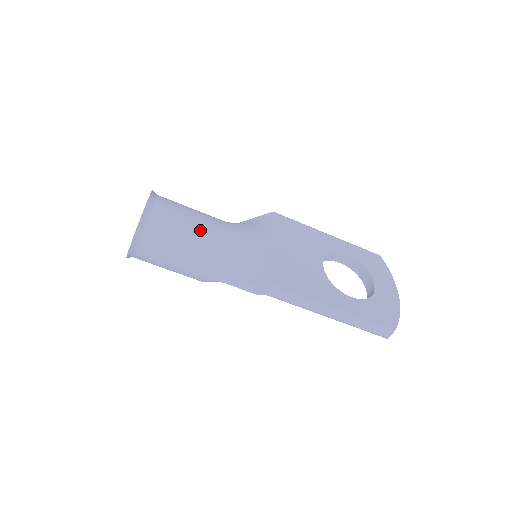
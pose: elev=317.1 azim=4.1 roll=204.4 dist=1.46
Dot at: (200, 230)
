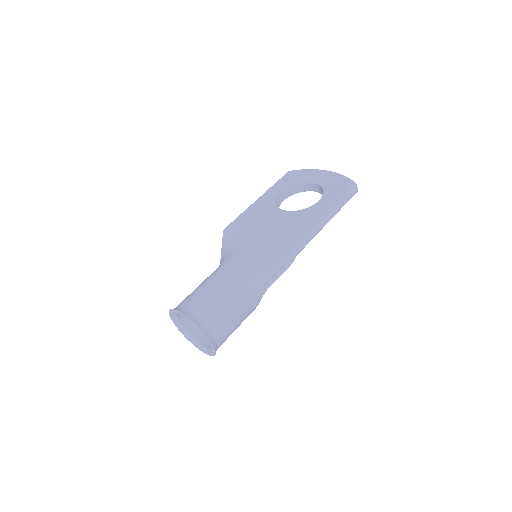
Dot at: (223, 285)
